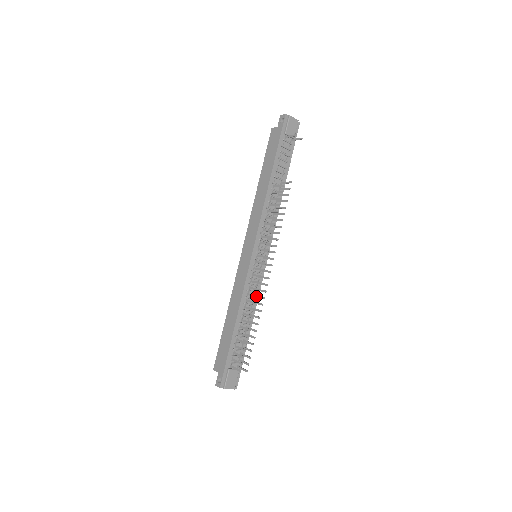
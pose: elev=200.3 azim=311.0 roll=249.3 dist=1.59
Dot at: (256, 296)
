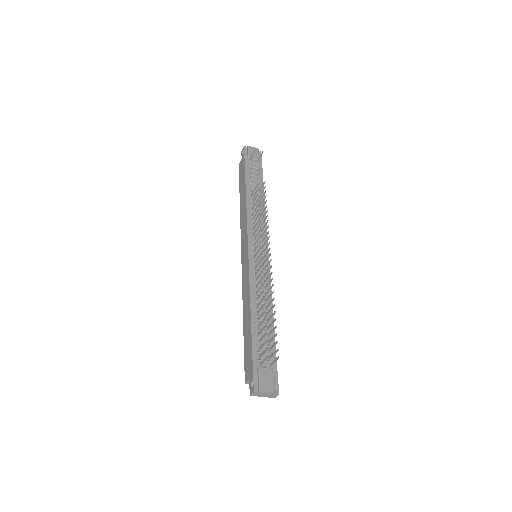
Dot at: (262, 278)
